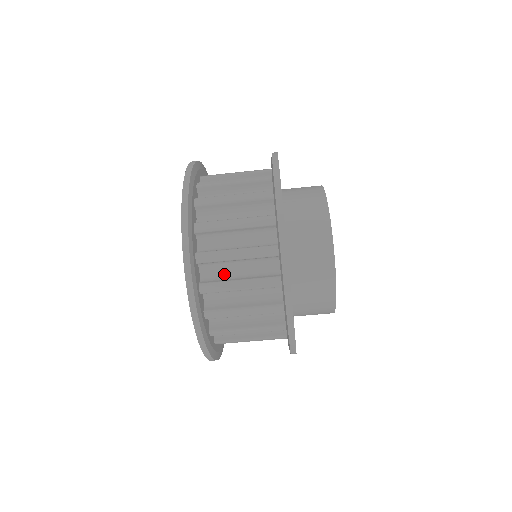
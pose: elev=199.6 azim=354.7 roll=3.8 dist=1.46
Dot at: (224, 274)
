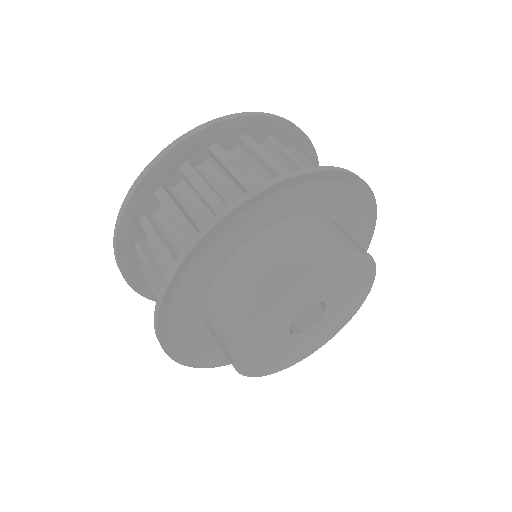
Dot at: occluded
